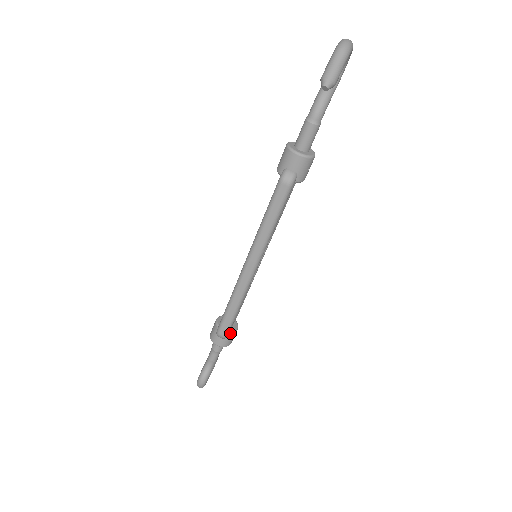
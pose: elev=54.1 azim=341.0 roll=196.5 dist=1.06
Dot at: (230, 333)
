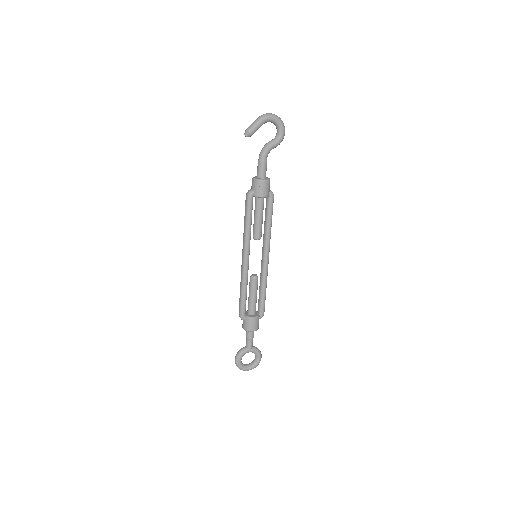
Dot at: (247, 317)
